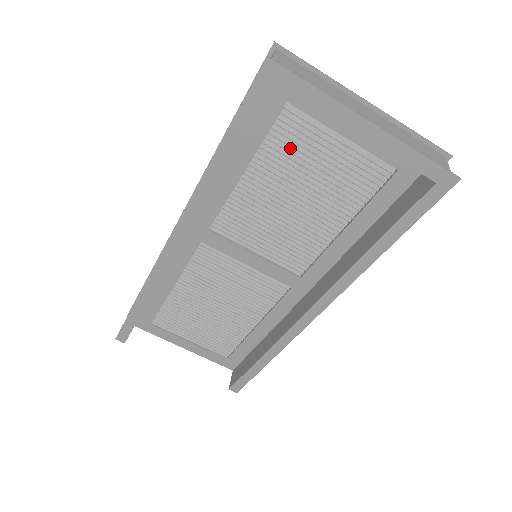
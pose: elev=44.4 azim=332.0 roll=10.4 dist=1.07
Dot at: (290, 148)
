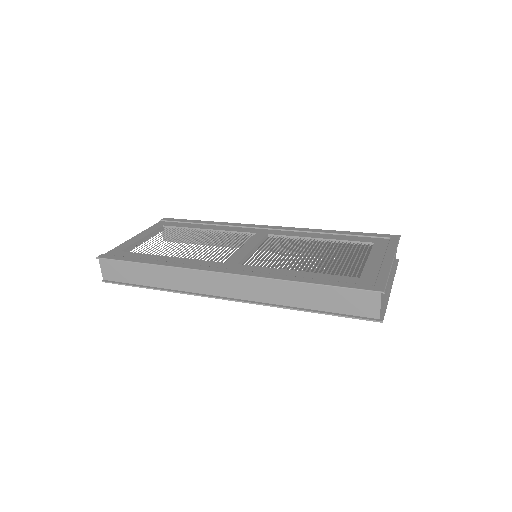
Dot at: (335, 269)
